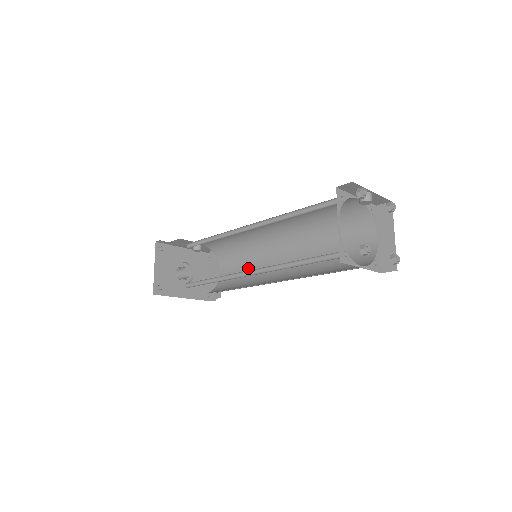
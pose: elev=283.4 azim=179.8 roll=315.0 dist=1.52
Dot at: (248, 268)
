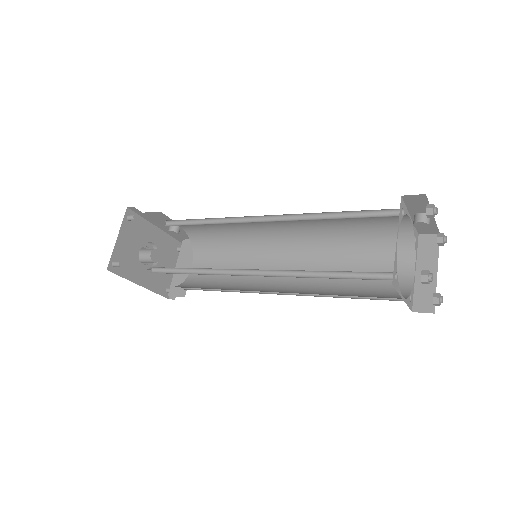
Dot at: occluded
